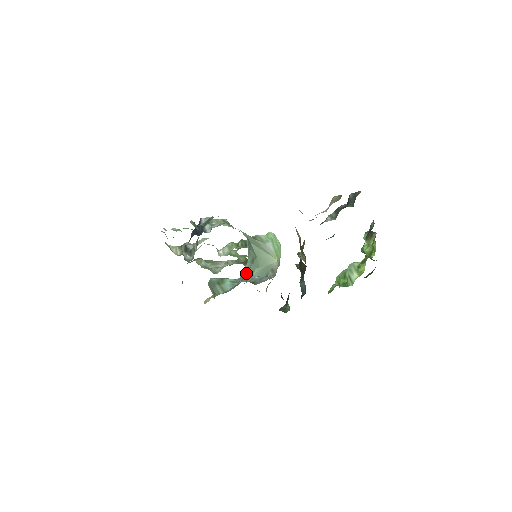
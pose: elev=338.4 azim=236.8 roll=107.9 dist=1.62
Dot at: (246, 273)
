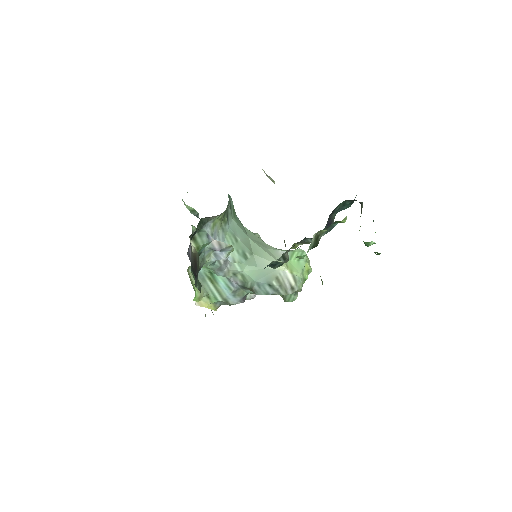
Dot at: (230, 265)
